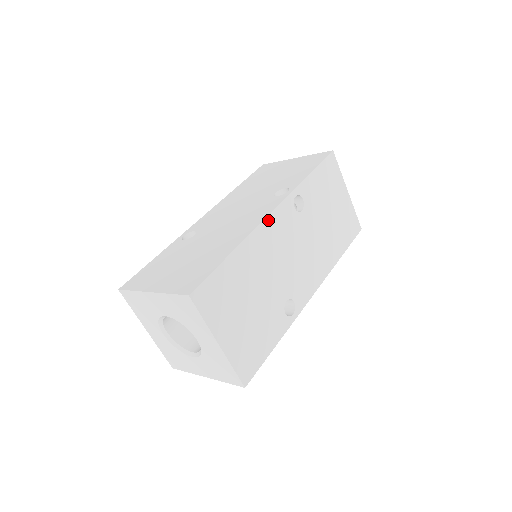
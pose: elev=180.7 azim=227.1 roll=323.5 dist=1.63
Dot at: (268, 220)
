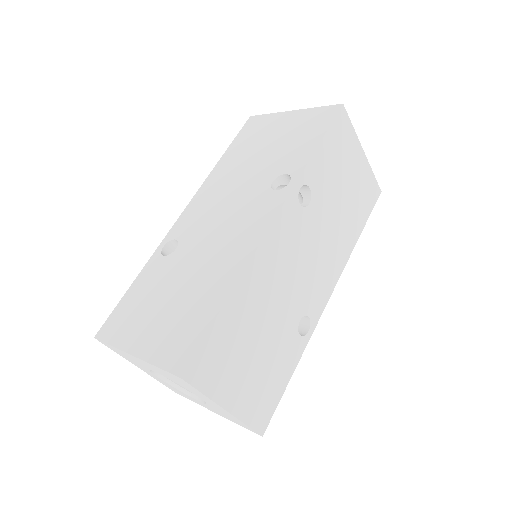
Dot at: (268, 236)
